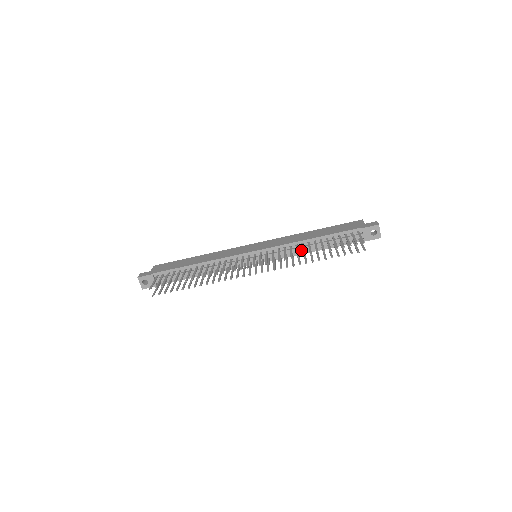
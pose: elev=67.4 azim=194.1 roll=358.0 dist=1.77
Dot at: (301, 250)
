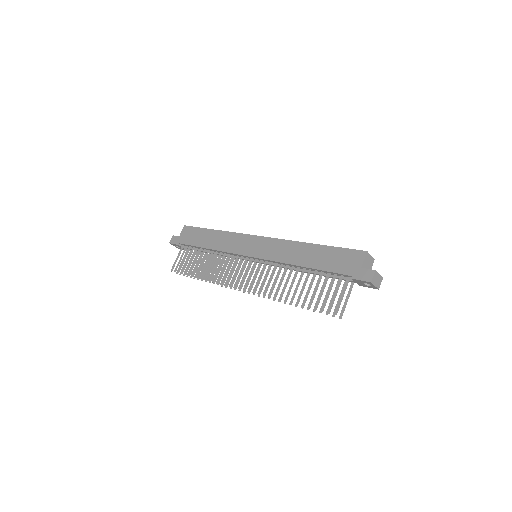
Dot at: occluded
